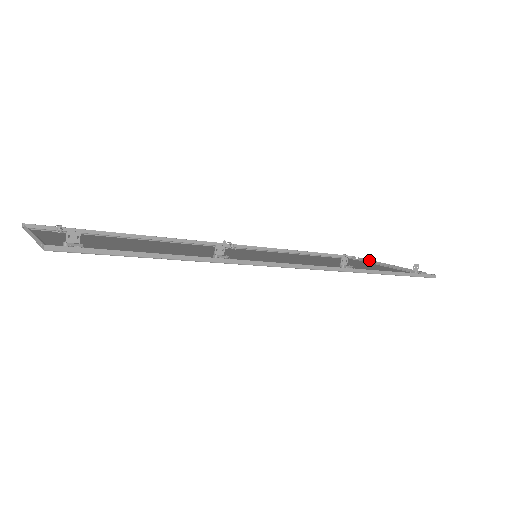
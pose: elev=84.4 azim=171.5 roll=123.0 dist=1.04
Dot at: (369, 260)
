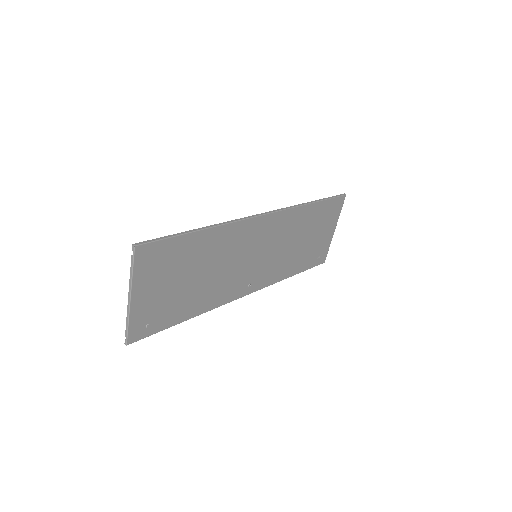
Dot at: (328, 246)
